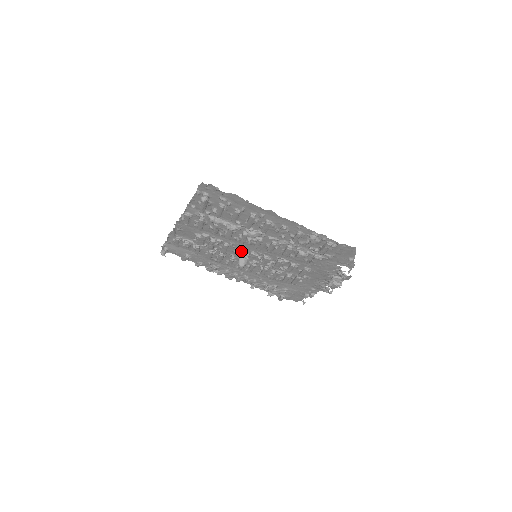
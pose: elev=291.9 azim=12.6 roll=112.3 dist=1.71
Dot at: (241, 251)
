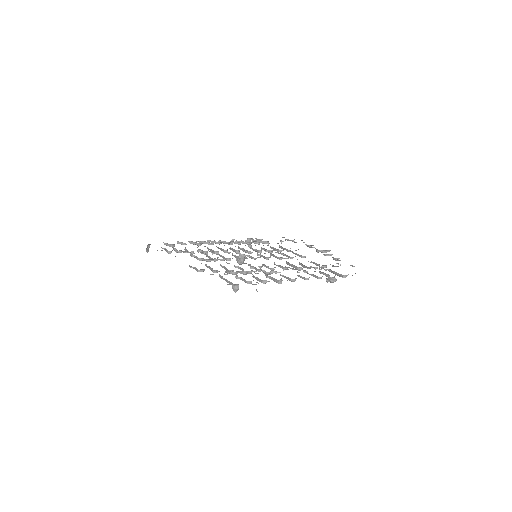
Dot at: (243, 259)
